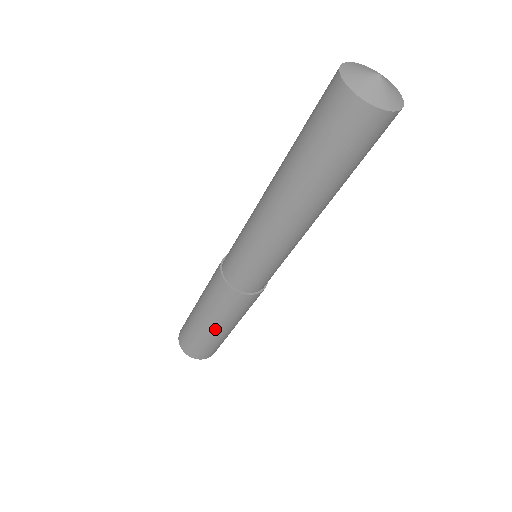
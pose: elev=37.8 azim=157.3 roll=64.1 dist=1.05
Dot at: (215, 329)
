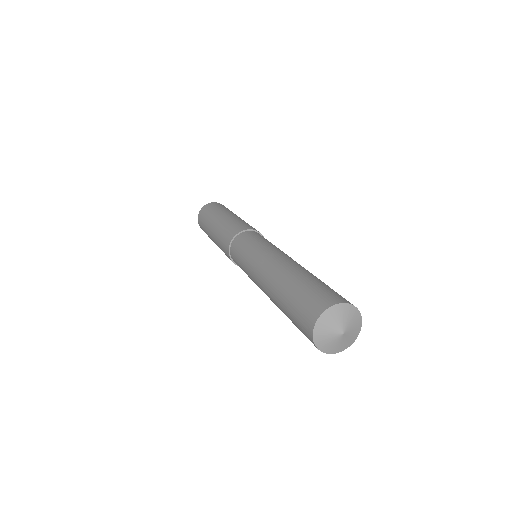
Dot at: occluded
